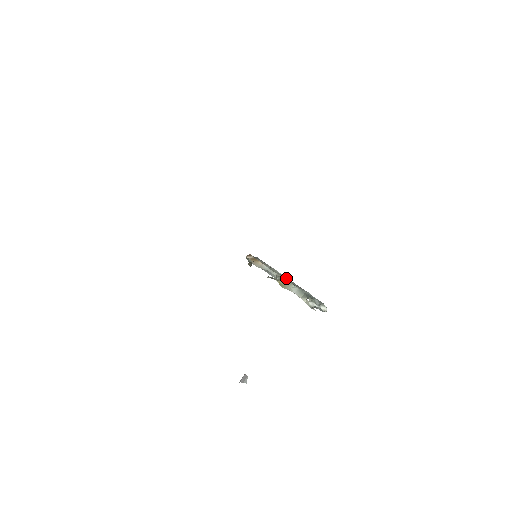
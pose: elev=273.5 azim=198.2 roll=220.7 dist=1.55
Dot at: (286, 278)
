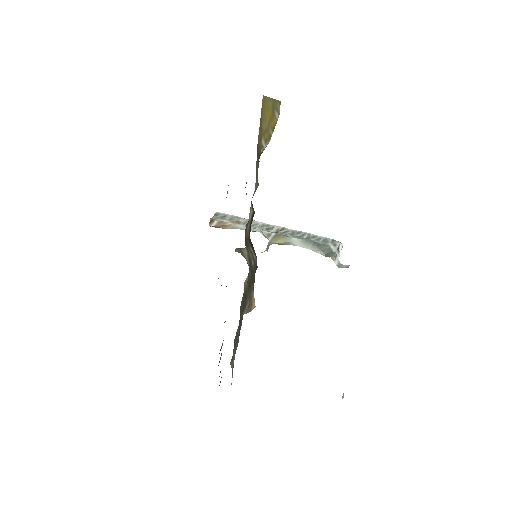
Dot at: (272, 227)
